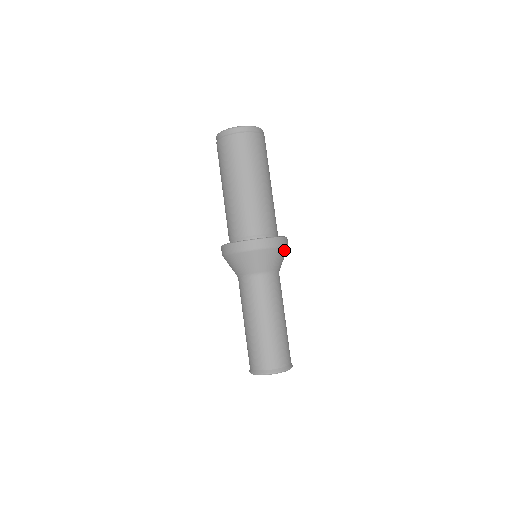
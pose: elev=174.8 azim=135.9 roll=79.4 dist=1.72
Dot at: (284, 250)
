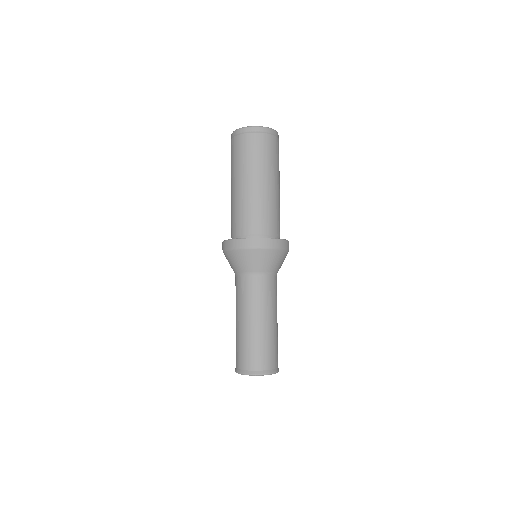
Dot at: (272, 252)
